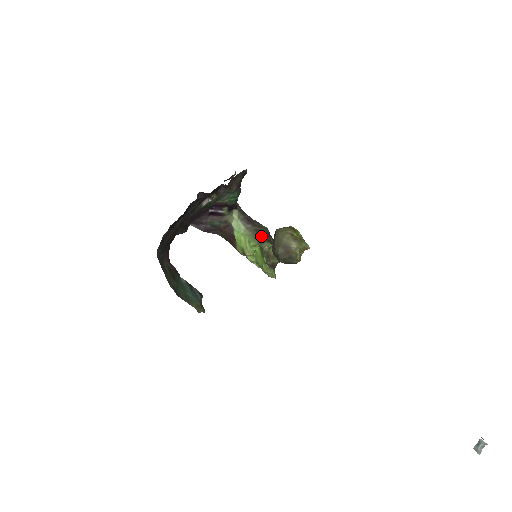
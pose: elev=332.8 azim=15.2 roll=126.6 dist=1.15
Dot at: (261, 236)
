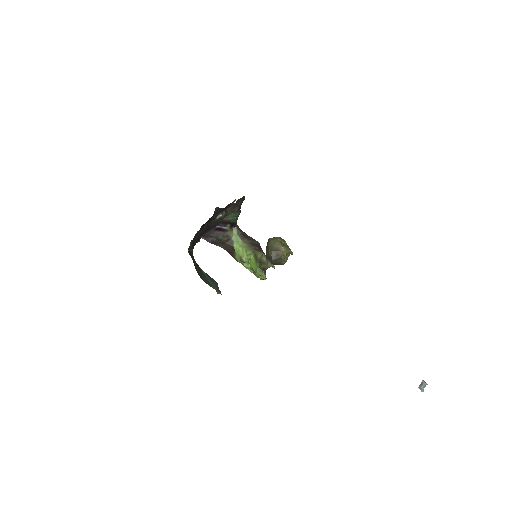
Dot at: (255, 247)
